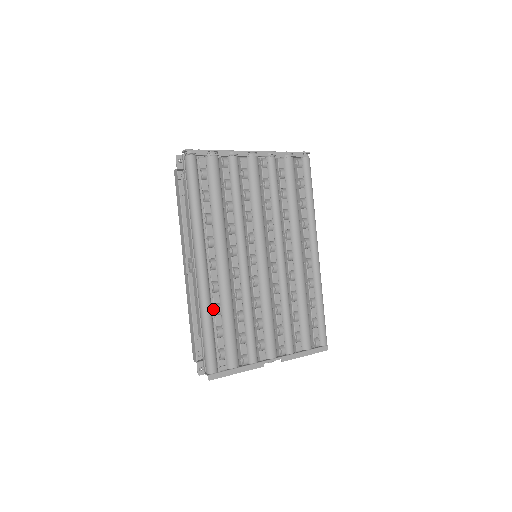
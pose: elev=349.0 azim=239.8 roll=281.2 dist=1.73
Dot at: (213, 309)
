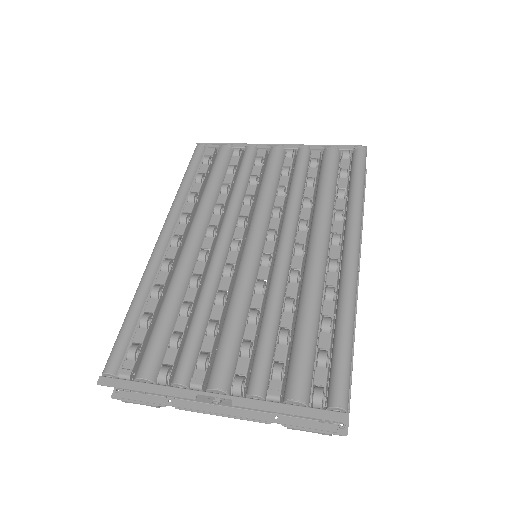
Dot at: (151, 290)
